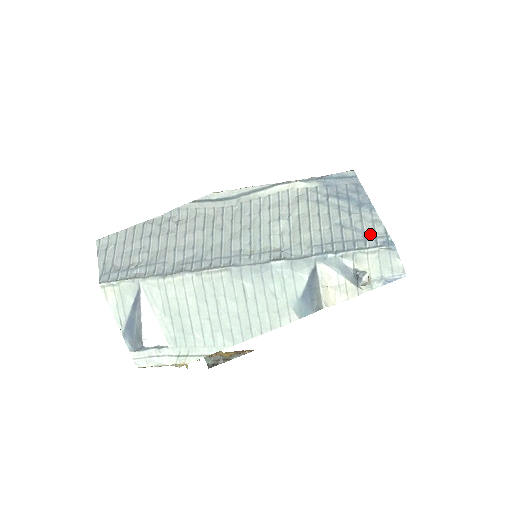
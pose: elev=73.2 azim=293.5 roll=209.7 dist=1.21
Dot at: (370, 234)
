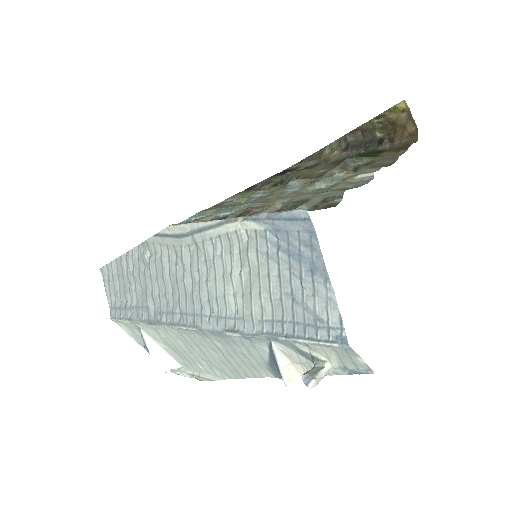
Dot at: (322, 321)
